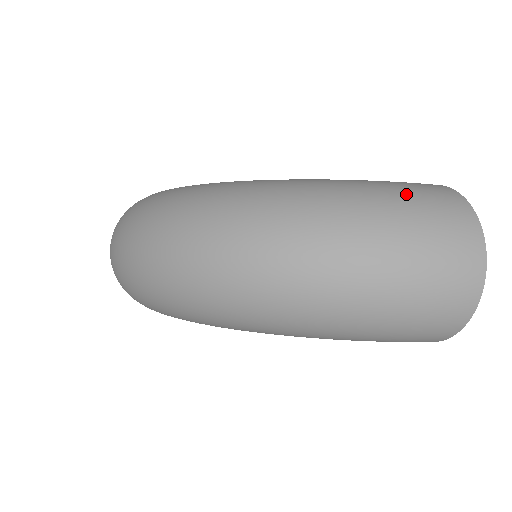
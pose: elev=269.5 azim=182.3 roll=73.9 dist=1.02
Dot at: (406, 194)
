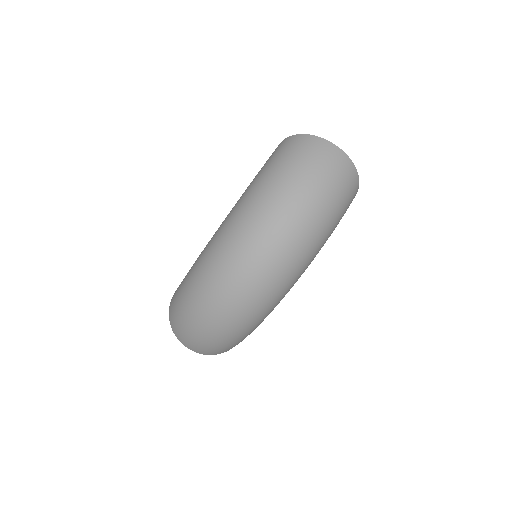
Dot at: (281, 159)
